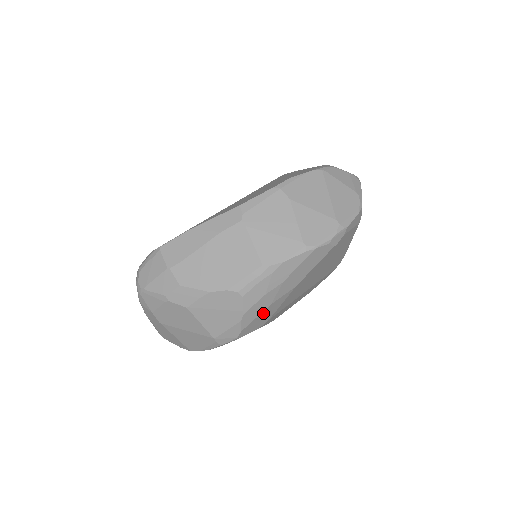
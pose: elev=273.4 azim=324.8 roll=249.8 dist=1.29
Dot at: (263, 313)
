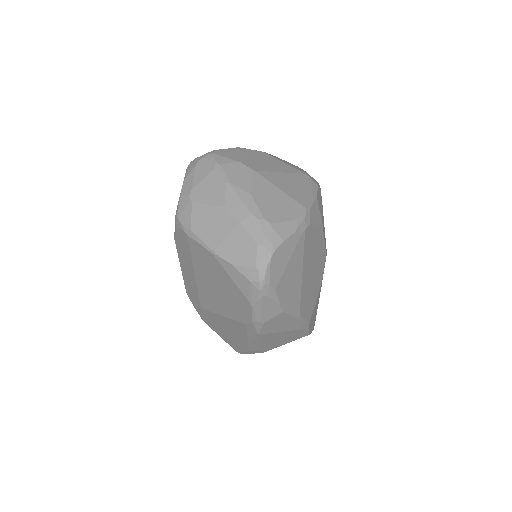
Dot at: occluded
